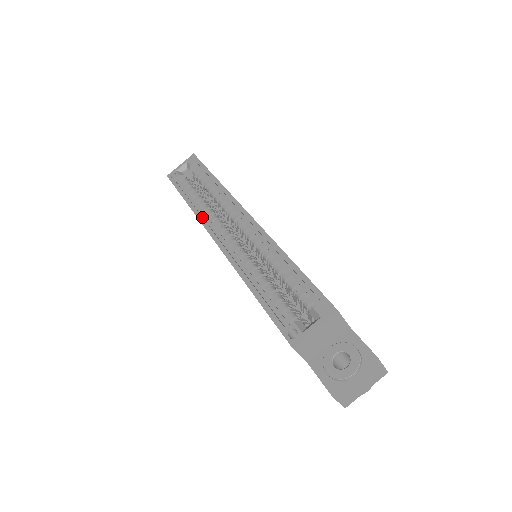
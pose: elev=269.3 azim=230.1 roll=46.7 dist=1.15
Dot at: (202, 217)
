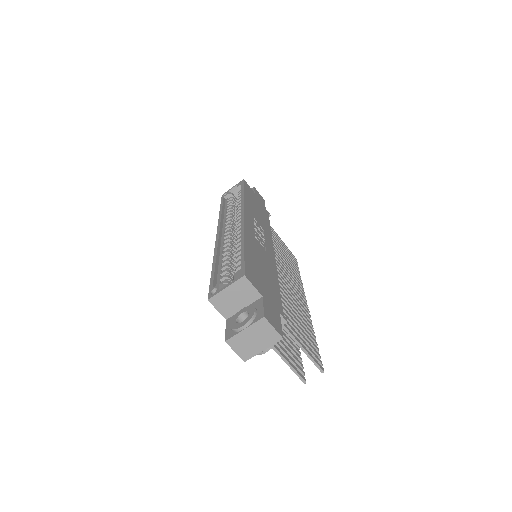
Dot at: (220, 220)
